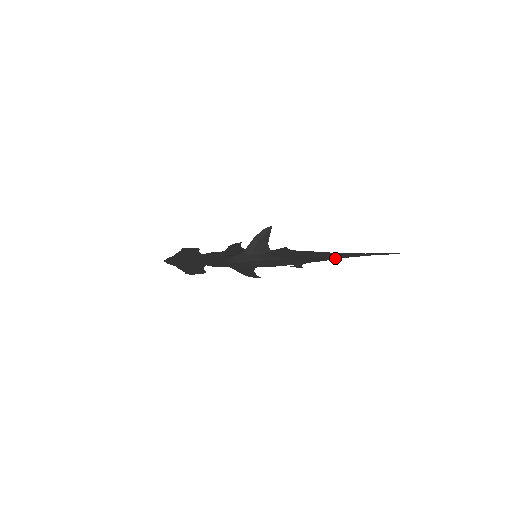
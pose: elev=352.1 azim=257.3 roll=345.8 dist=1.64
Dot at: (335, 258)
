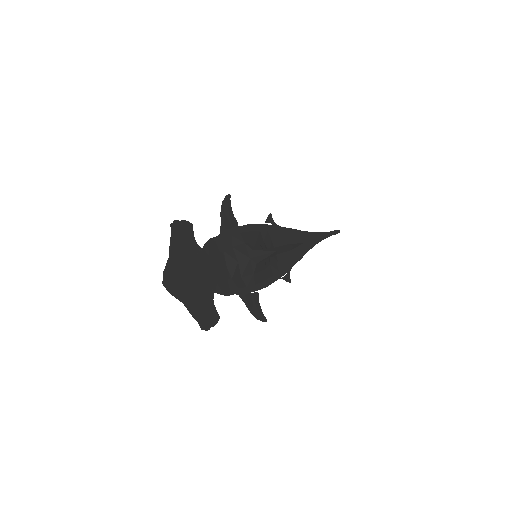
Dot at: (308, 249)
